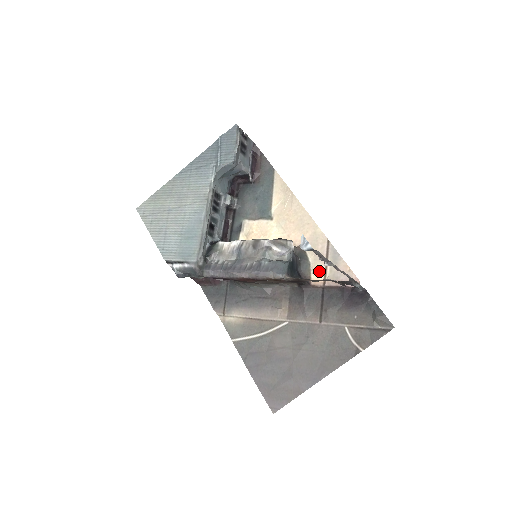
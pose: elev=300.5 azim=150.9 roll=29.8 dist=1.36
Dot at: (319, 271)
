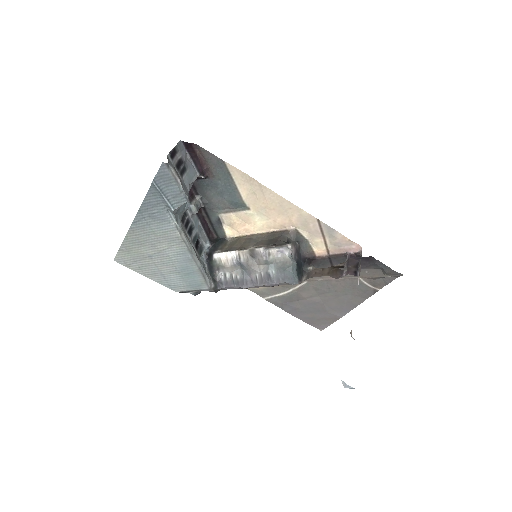
Dot at: (319, 244)
